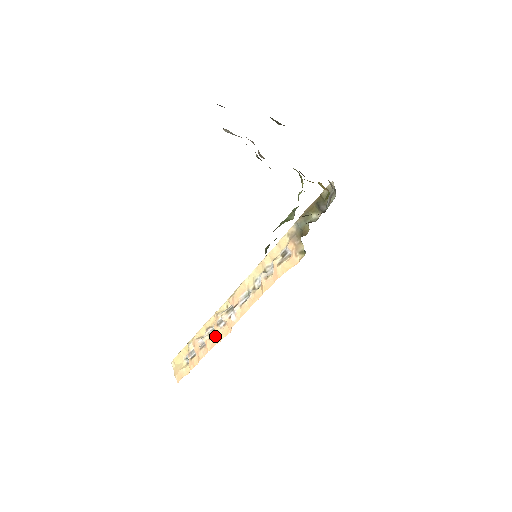
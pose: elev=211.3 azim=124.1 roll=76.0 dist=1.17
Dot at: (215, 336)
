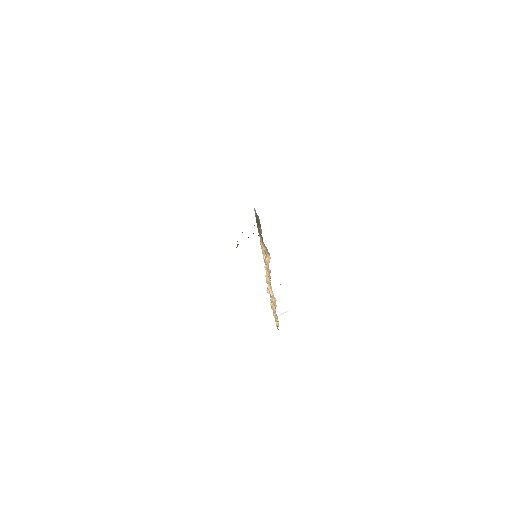
Dot at: (273, 303)
